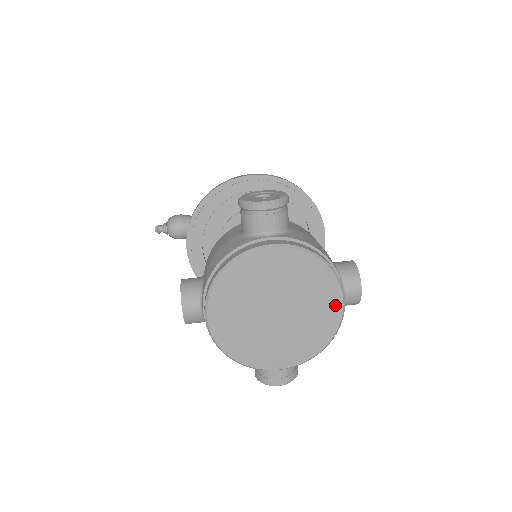
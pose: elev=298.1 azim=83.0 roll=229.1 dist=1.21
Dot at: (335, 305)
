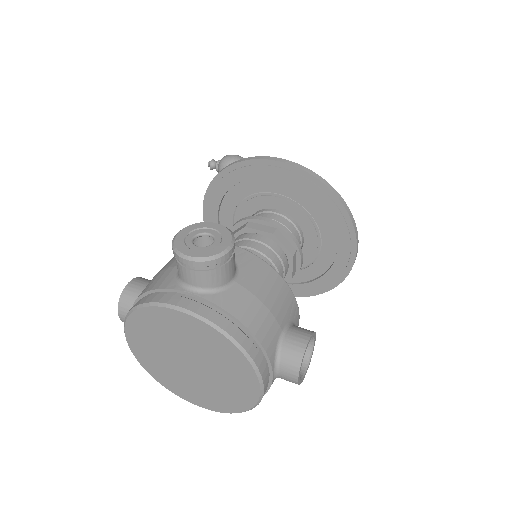
Dot at: (251, 387)
